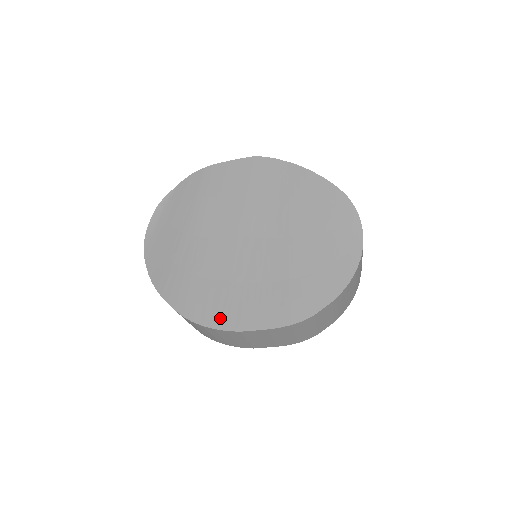
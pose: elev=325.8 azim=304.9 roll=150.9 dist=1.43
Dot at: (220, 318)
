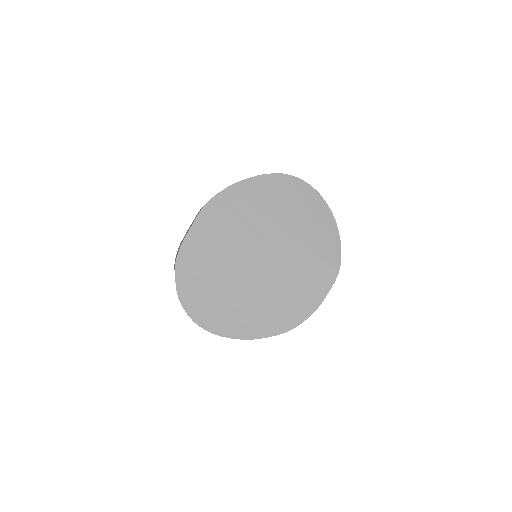
Dot at: (304, 311)
